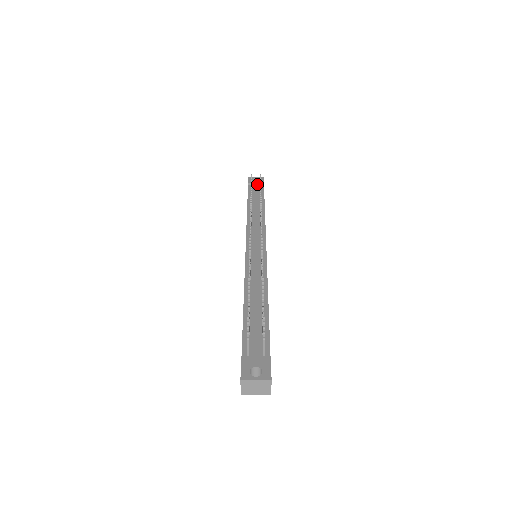
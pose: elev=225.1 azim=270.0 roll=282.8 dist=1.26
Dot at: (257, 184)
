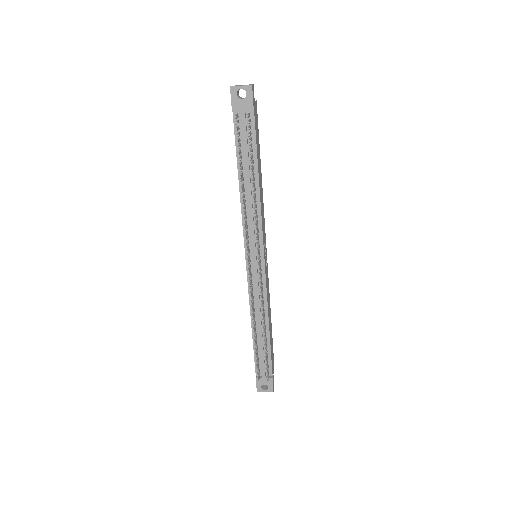
Dot at: (244, 115)
